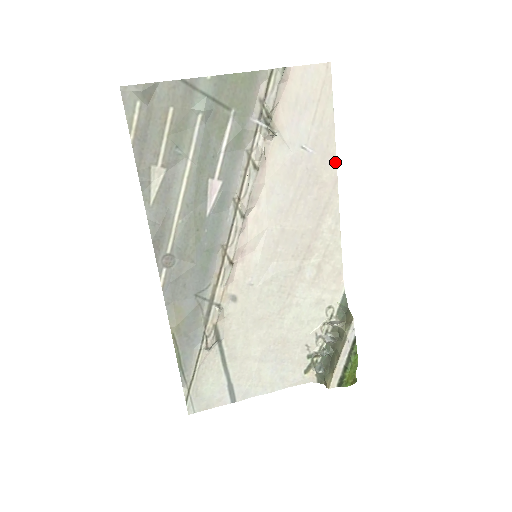
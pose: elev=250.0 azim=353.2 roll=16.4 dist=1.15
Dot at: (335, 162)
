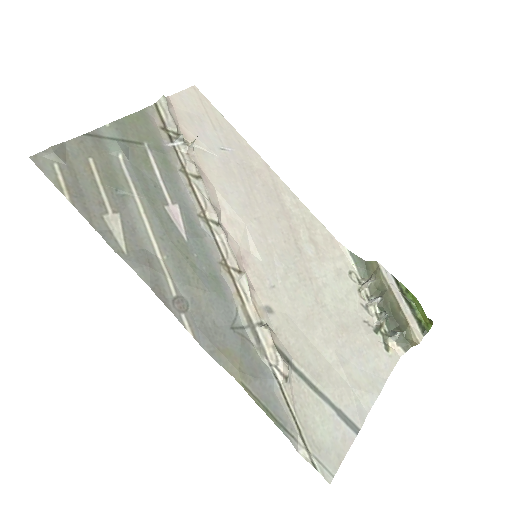
Dot at: (254, 151)
